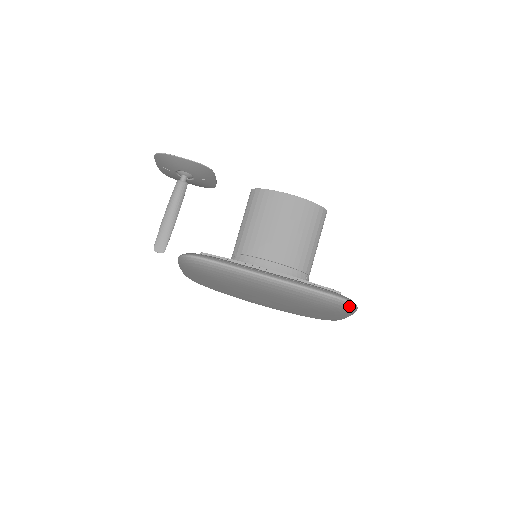
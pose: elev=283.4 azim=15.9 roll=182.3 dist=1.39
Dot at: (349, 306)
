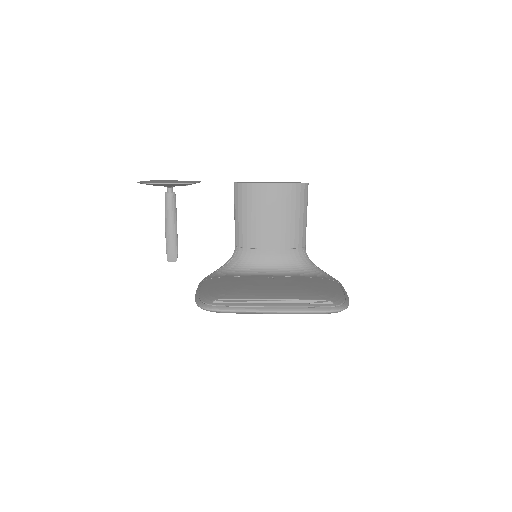
Dot at: occluded
